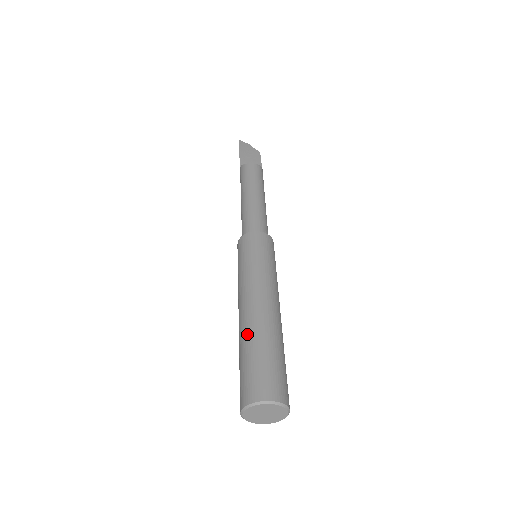
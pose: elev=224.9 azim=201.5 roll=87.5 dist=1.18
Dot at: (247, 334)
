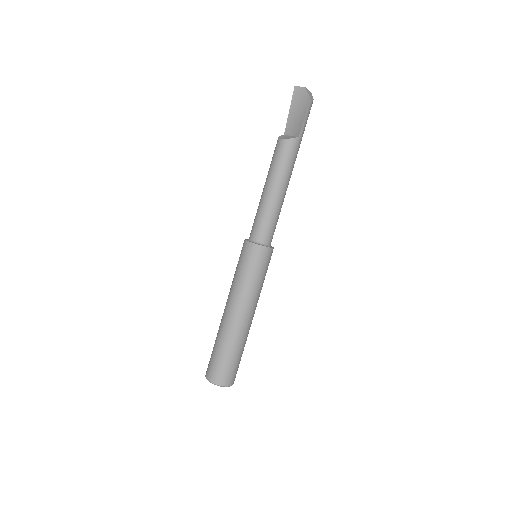
Dot at: (218, 330)
